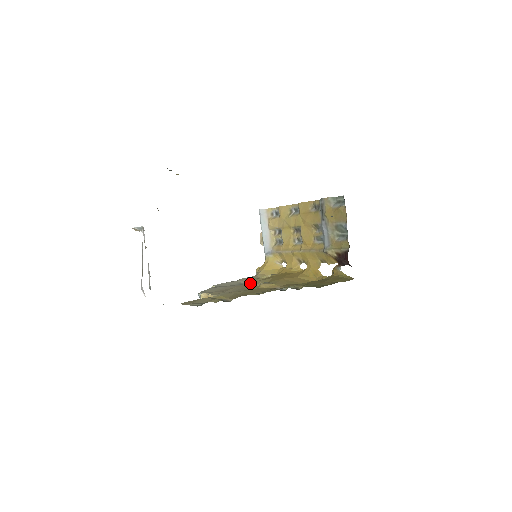
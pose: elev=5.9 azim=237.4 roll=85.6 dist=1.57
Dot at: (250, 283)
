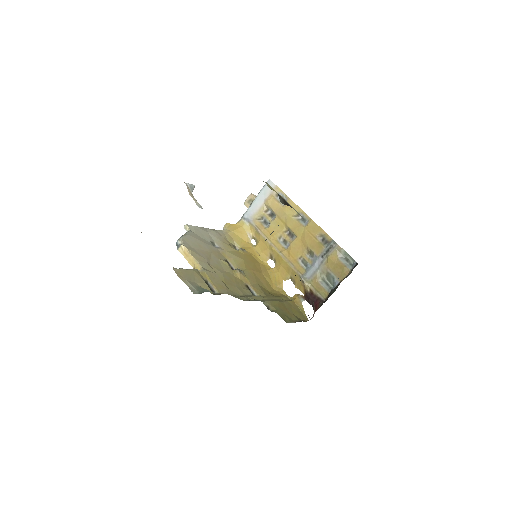
Dot at: (223, 251)
